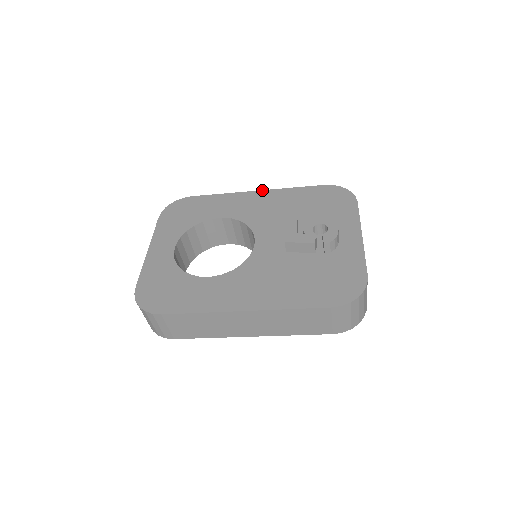
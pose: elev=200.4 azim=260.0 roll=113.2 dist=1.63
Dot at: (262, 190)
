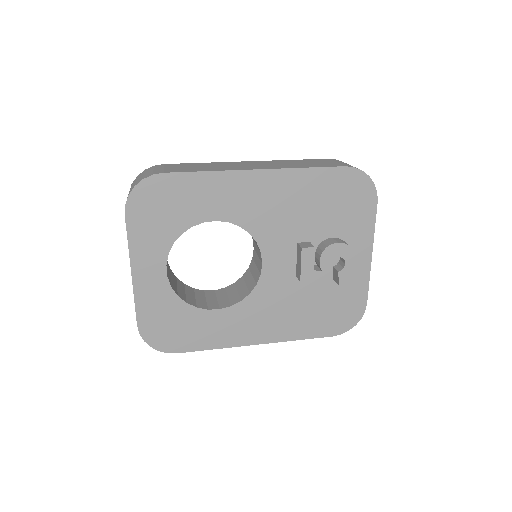
Dot at: (266, 169)
